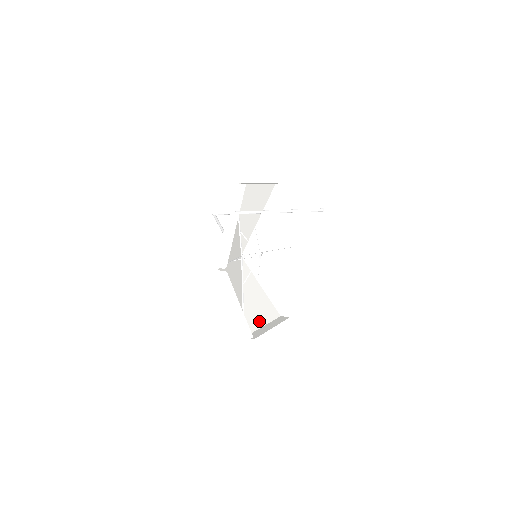
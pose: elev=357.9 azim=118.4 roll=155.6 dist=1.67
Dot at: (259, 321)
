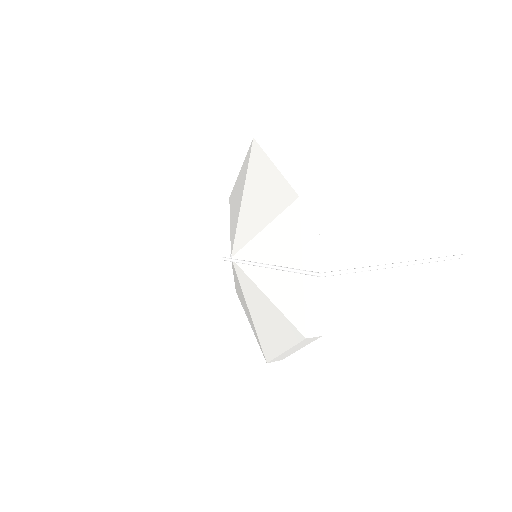
Dot at: (250, 323)
